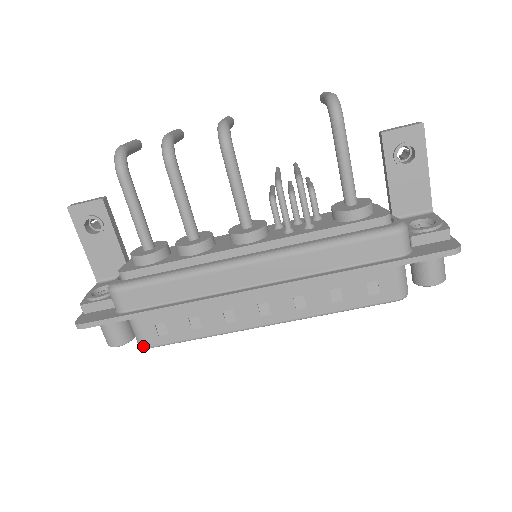
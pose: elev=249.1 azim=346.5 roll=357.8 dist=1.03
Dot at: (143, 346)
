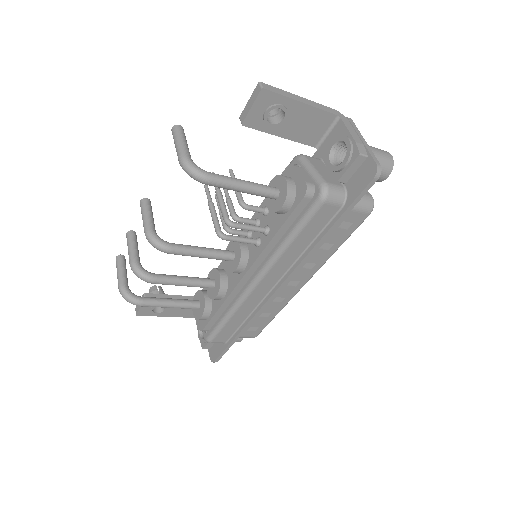
Dot at: occluded
